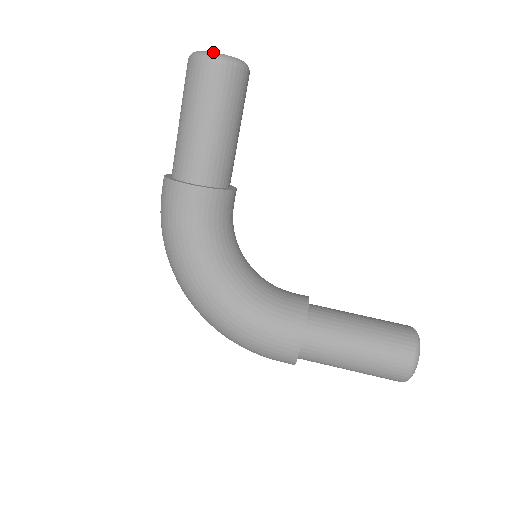
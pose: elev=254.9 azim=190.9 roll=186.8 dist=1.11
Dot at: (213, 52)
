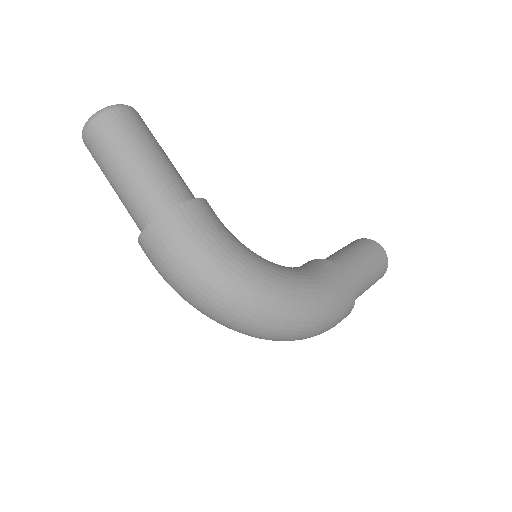
Dot at: (114, 105)
